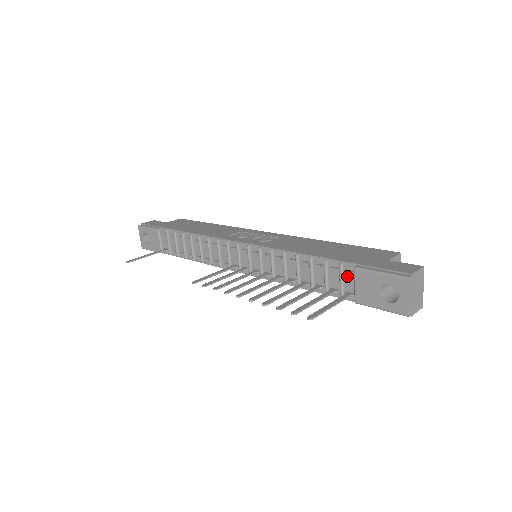
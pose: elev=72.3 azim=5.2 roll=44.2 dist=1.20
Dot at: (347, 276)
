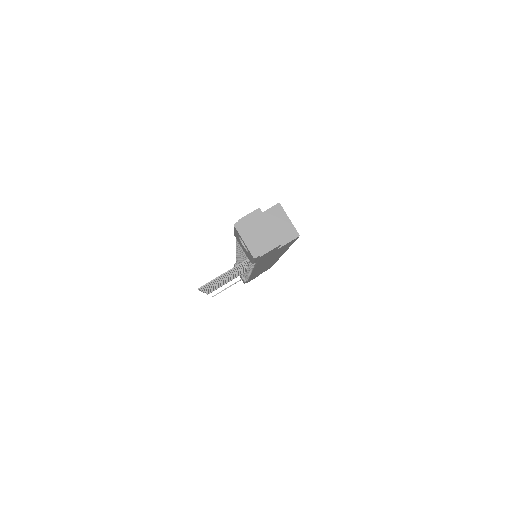
Dot at: occluded
